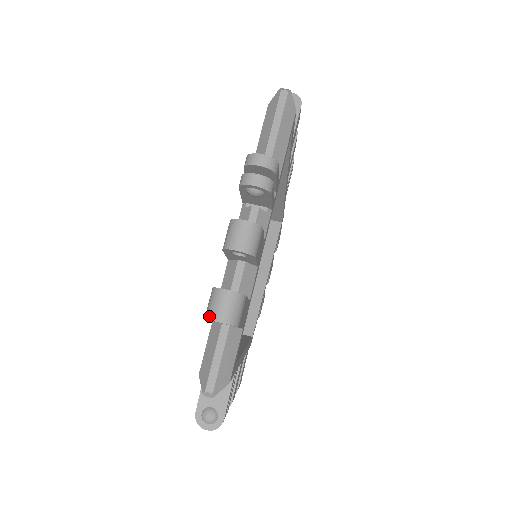
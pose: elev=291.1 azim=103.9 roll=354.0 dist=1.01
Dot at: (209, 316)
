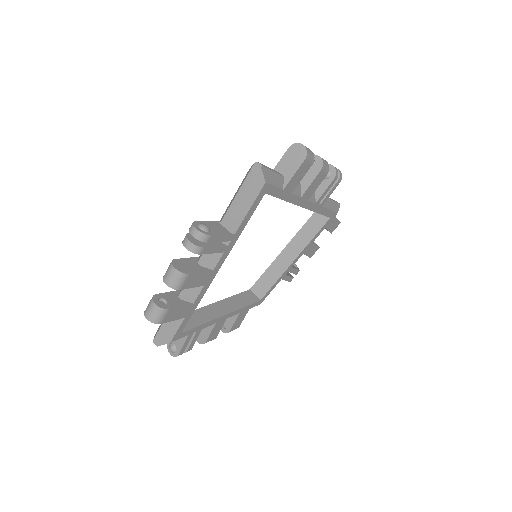
Dot at: (145, 311)
